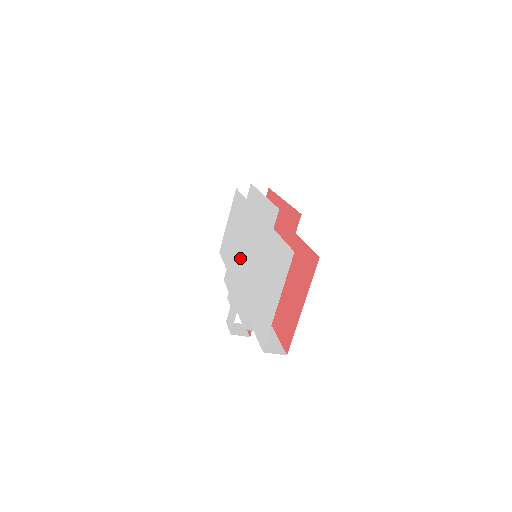
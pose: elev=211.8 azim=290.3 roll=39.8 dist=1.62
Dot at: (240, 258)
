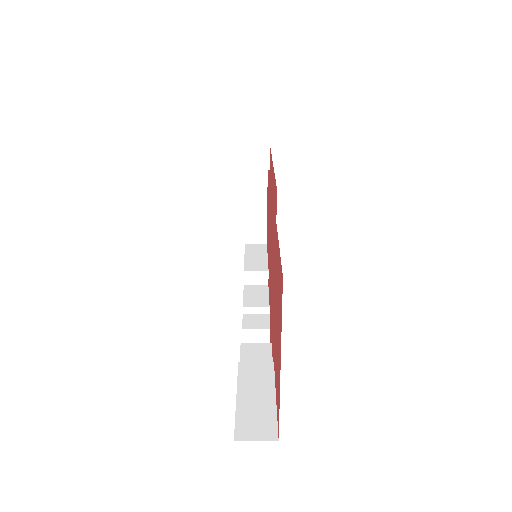
Dot at: occluded
